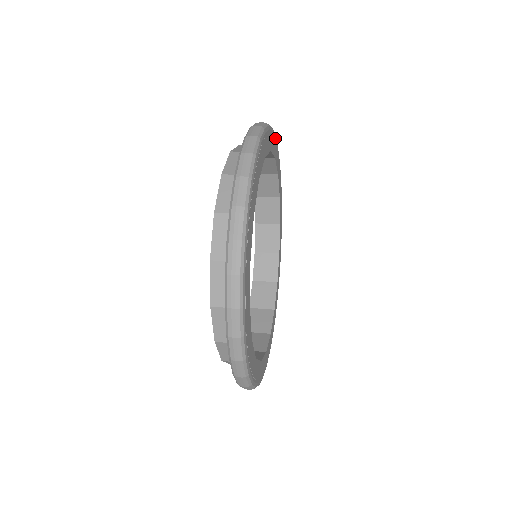
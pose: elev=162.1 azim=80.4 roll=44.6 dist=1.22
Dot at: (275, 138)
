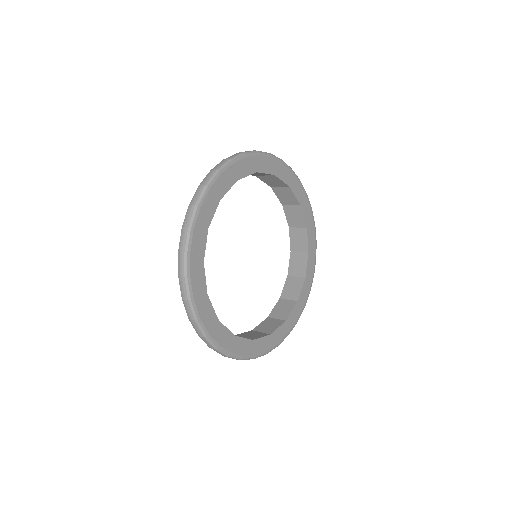
Dot at: (292, 172)
